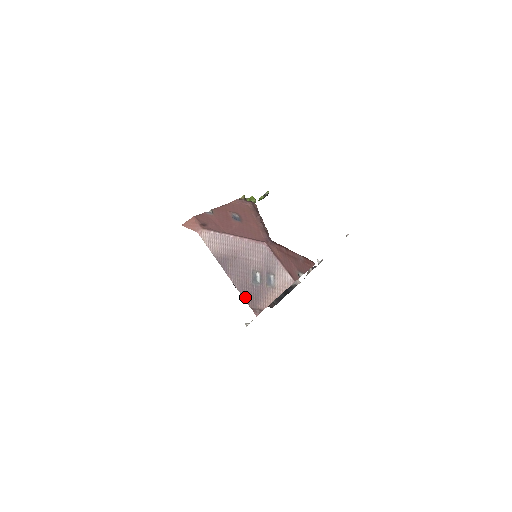
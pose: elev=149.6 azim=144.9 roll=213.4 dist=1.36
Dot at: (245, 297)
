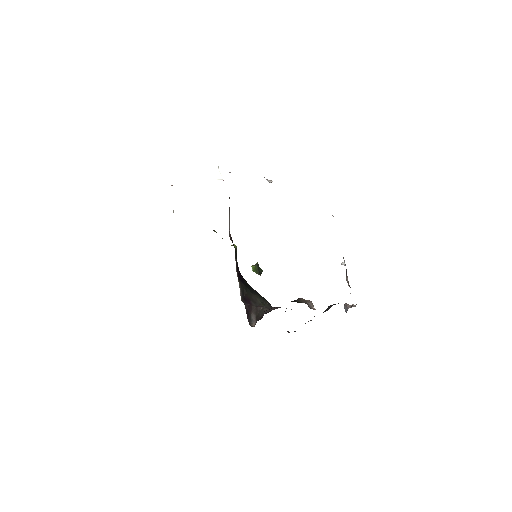
Dot at: occluded
